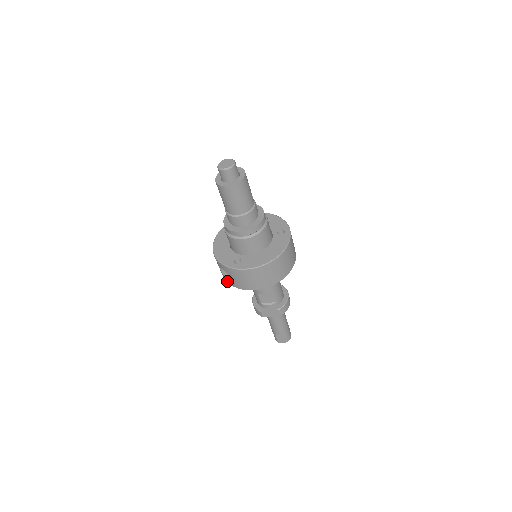
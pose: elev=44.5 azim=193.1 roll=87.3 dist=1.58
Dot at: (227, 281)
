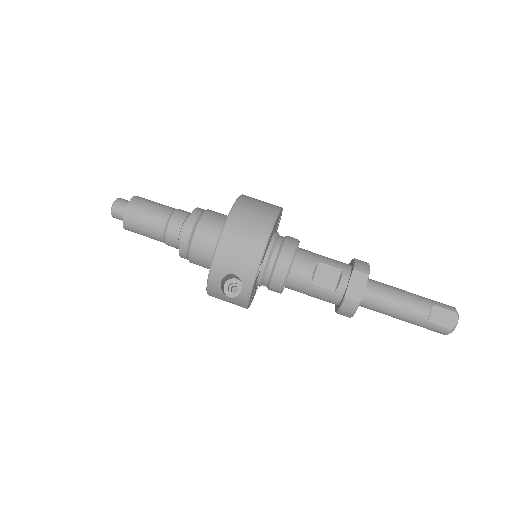
Dot at: (246, 293)
